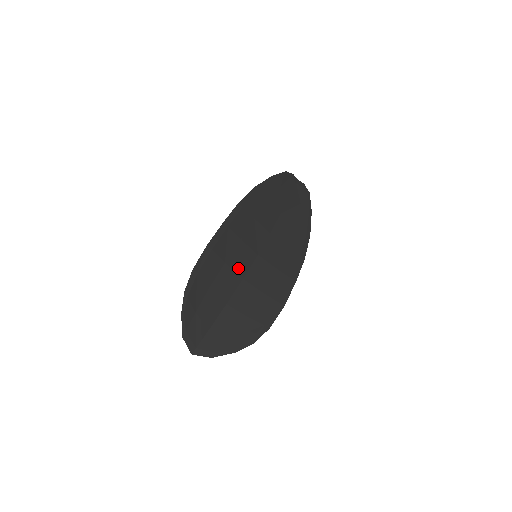
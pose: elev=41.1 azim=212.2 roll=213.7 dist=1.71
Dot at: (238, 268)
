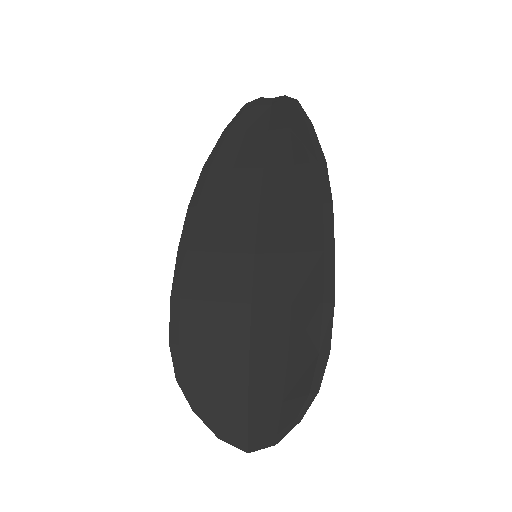
Dot at: (235, 294)
